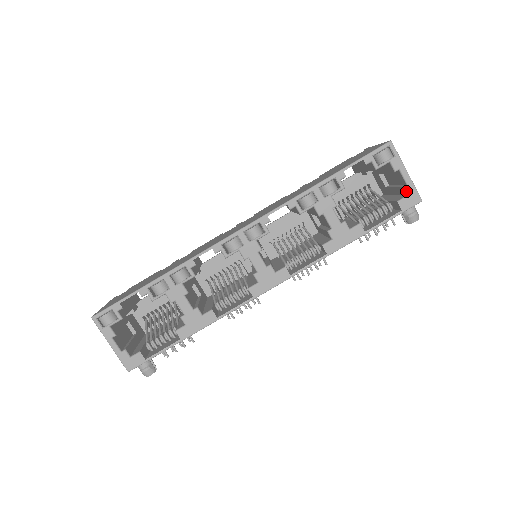
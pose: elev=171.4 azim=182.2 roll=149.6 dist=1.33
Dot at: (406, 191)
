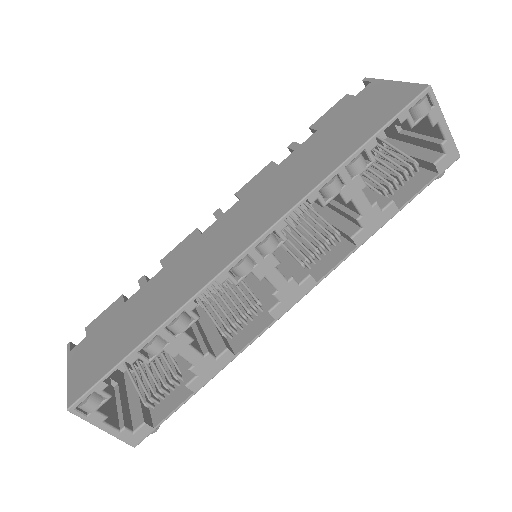
Dot at: (444, 149)
